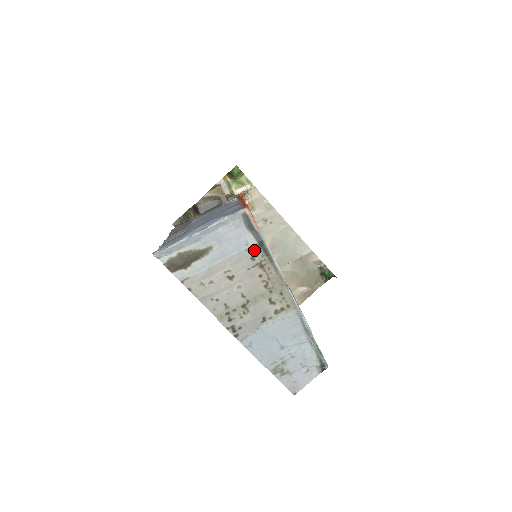
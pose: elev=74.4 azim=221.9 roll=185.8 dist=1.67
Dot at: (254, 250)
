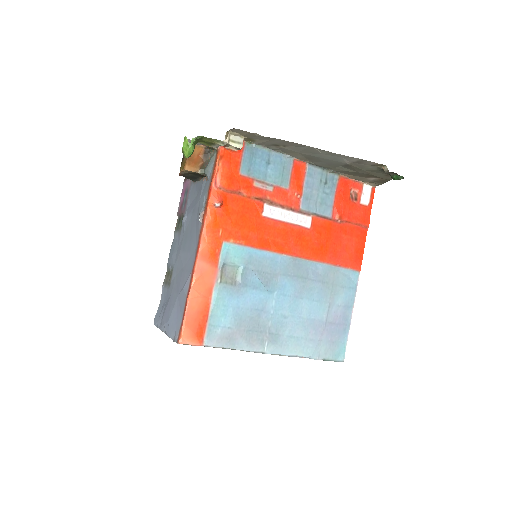
Dot at: occluded
